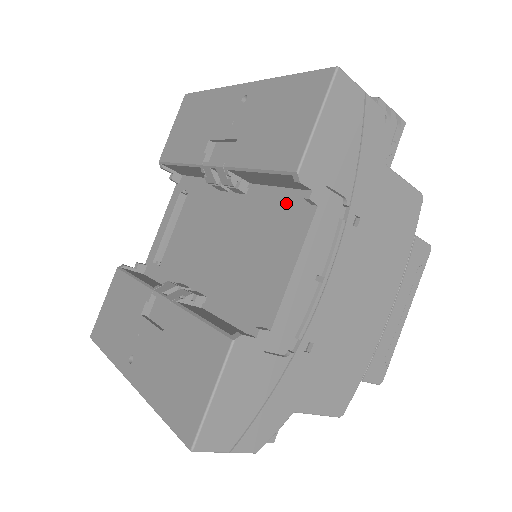
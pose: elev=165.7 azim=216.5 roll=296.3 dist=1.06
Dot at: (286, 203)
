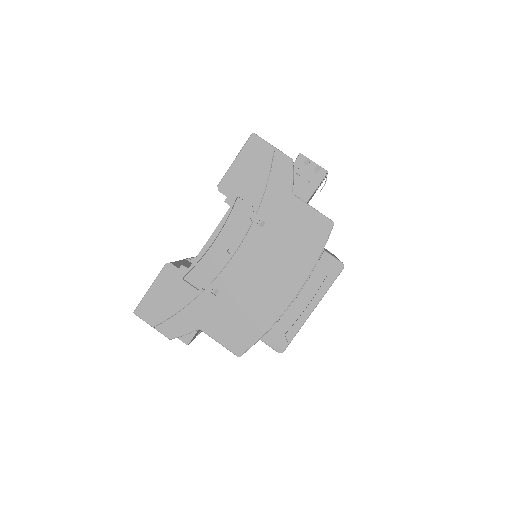
Dot at: occluded
